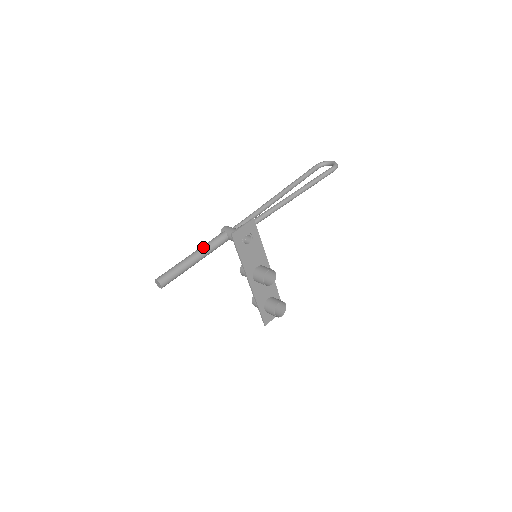
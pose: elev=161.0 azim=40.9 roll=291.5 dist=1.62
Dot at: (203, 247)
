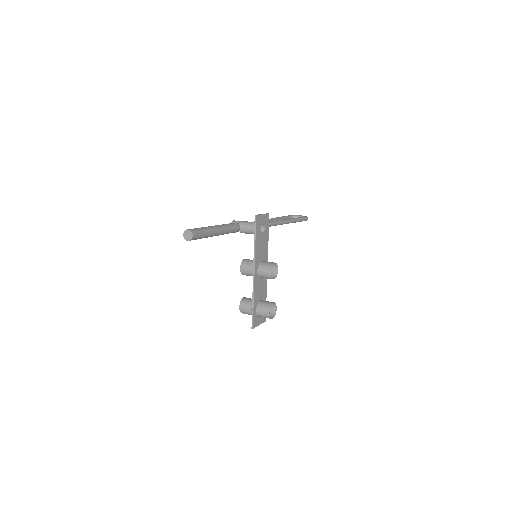
Dot at: (223, 224)
